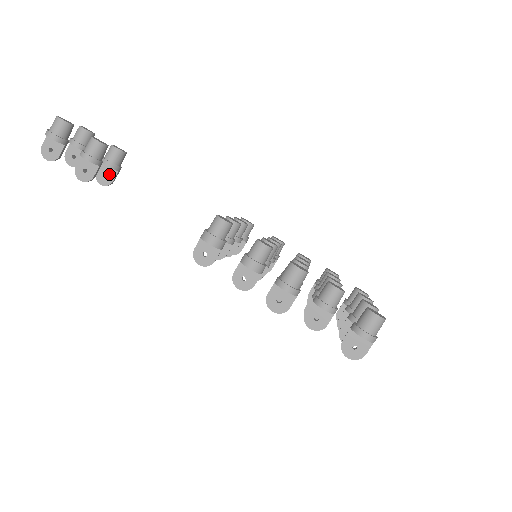
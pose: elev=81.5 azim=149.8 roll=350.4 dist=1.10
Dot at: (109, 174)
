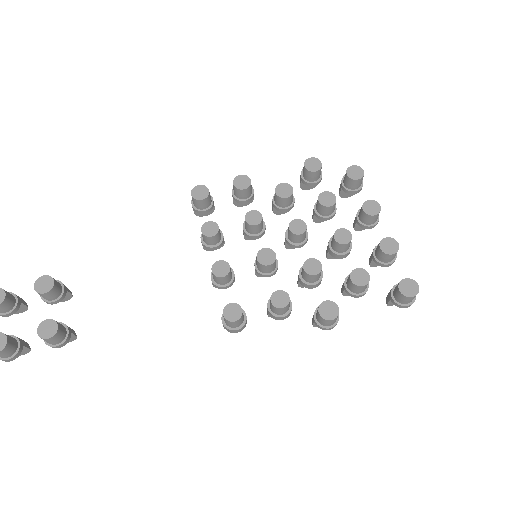
Dot at: occluded
